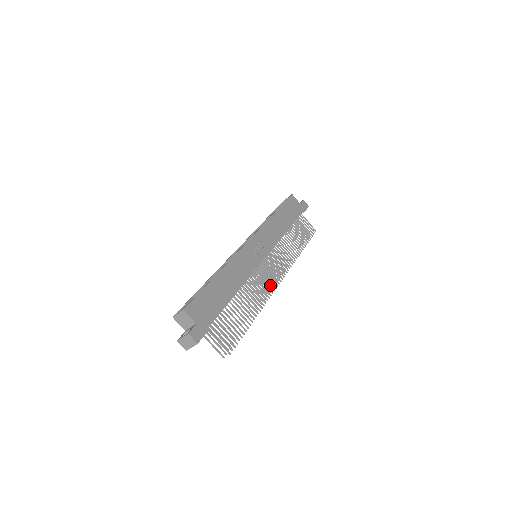
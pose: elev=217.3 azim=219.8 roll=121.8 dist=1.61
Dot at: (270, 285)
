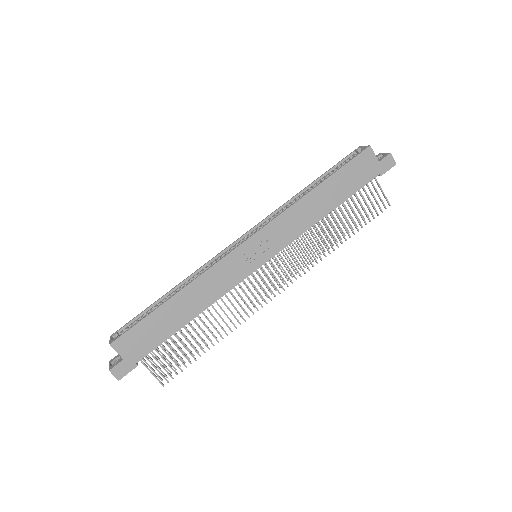
Dot at: (258, 300)
